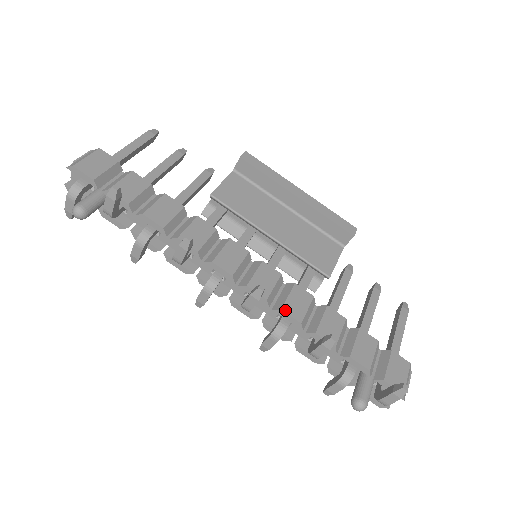
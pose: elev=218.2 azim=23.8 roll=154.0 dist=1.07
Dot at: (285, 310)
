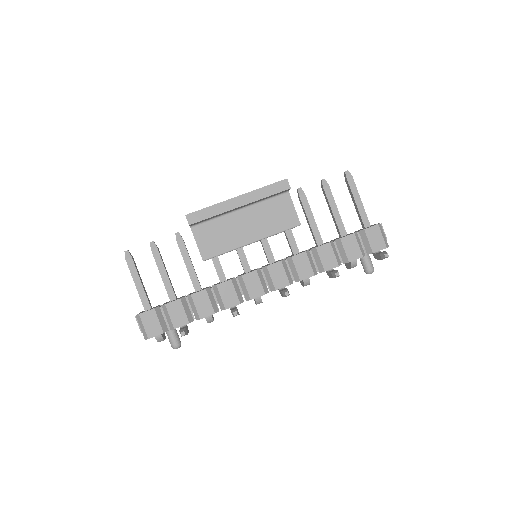
Dot at: (302, 279)
